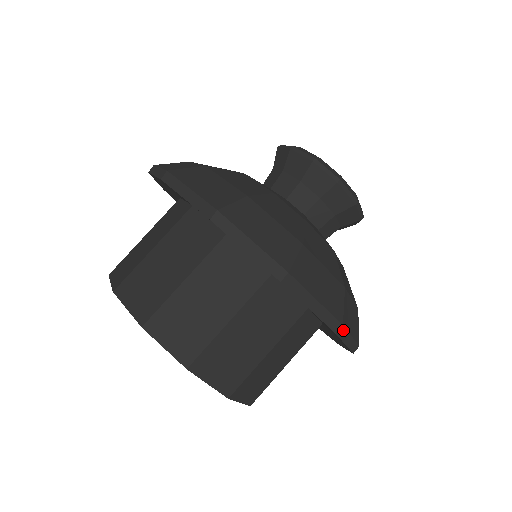
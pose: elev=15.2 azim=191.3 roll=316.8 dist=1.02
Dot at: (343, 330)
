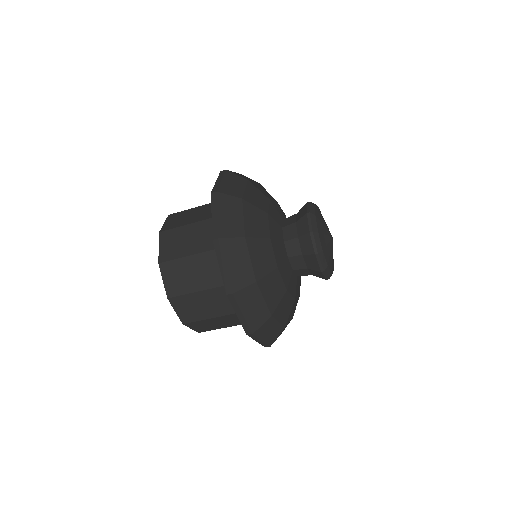
Dot at: occluded
